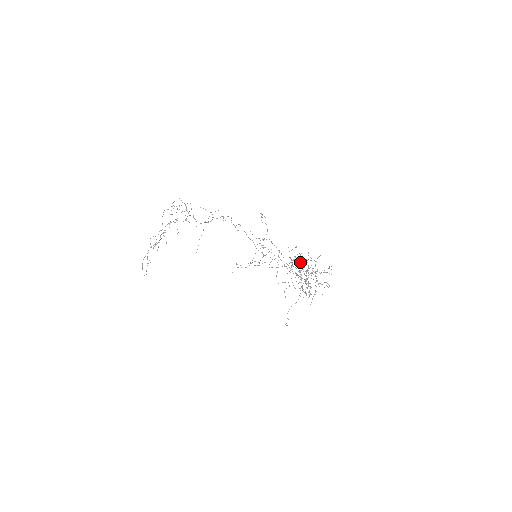
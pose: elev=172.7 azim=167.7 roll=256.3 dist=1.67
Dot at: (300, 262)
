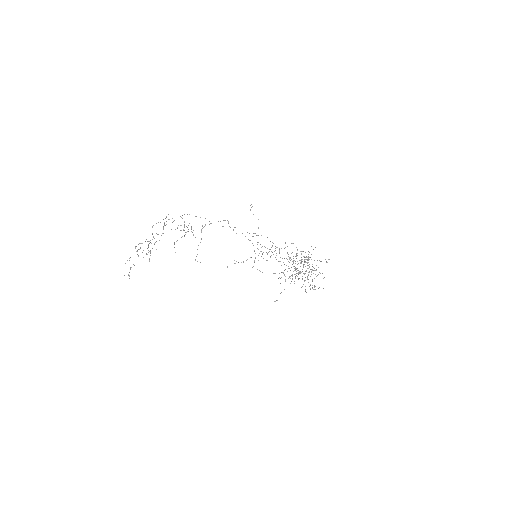
Dot at: (301, 261)
